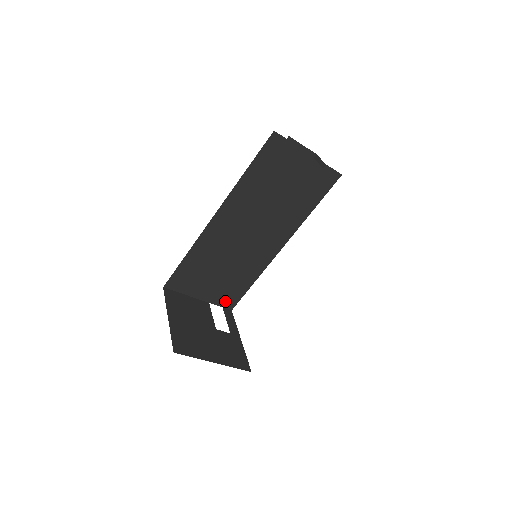
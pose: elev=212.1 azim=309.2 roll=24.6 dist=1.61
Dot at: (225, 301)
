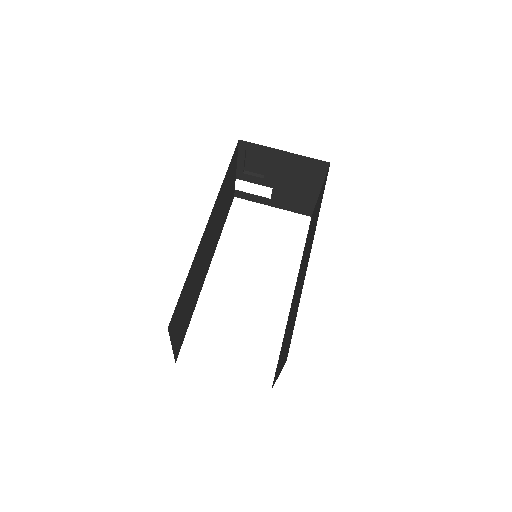
Dot at: (177, 348)
